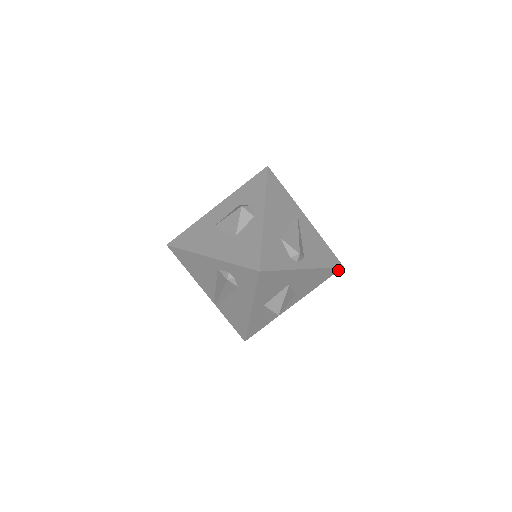
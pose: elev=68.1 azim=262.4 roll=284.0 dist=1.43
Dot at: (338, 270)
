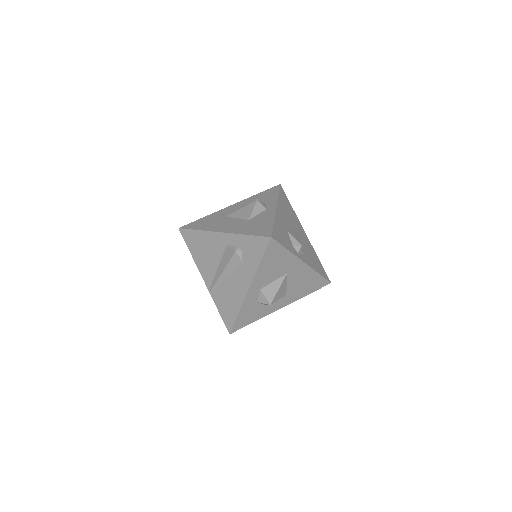
Dot at: (326, 284)
